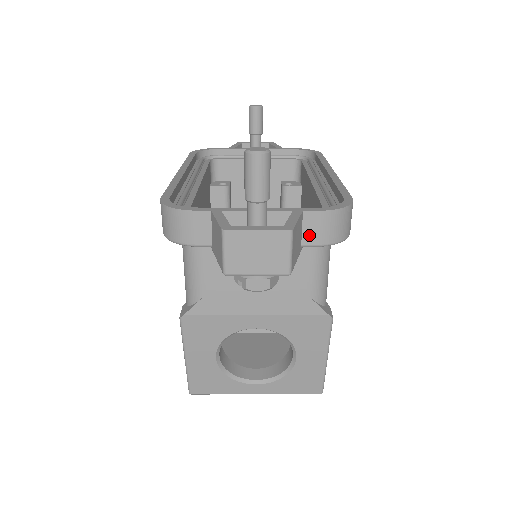
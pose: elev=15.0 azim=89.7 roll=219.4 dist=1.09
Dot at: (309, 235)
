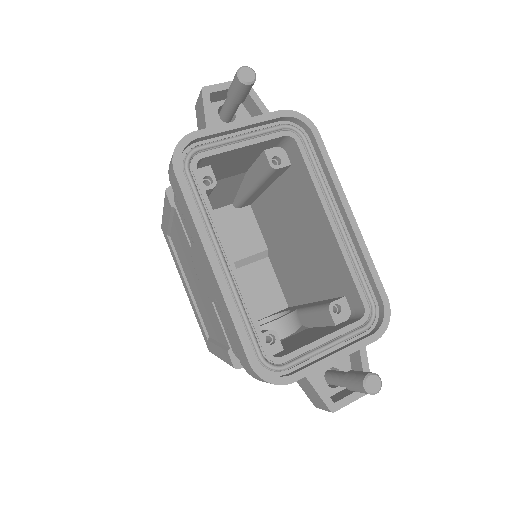
Dot at: occluded
